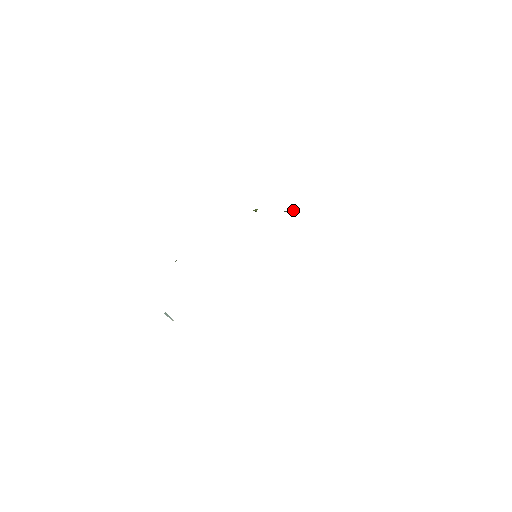
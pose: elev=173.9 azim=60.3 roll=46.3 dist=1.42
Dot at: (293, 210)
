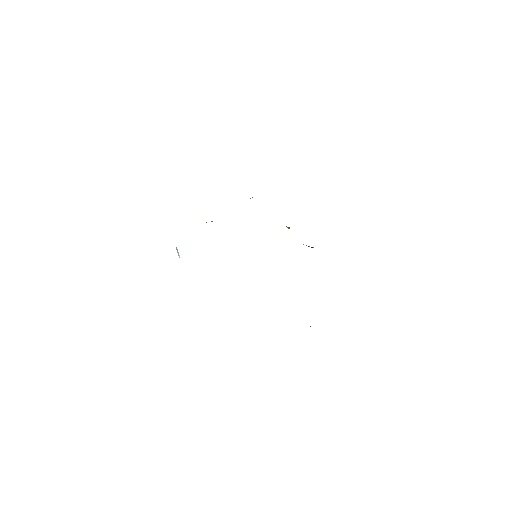
Dot at: (308, 246)
